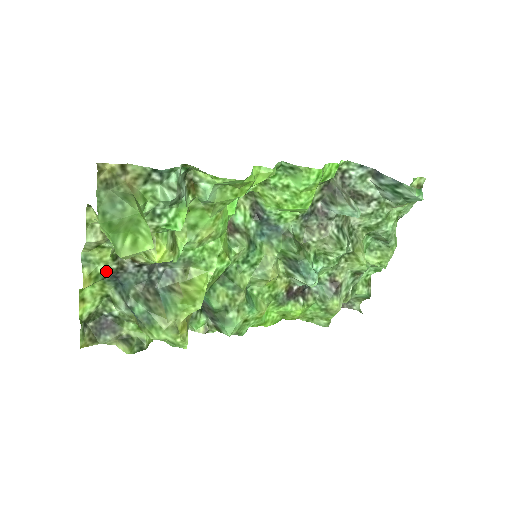
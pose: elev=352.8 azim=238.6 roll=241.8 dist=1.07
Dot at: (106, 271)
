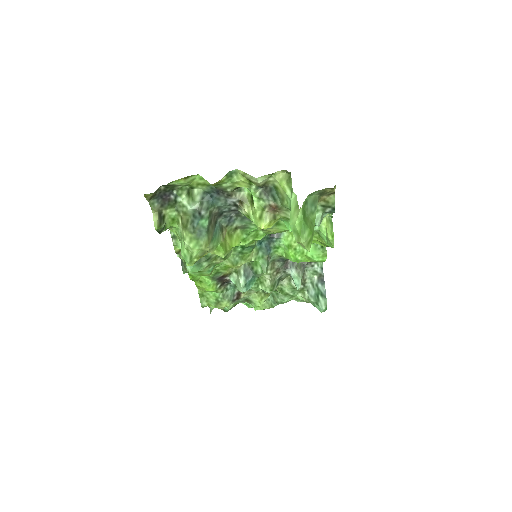
Dot at: (224, 187)
